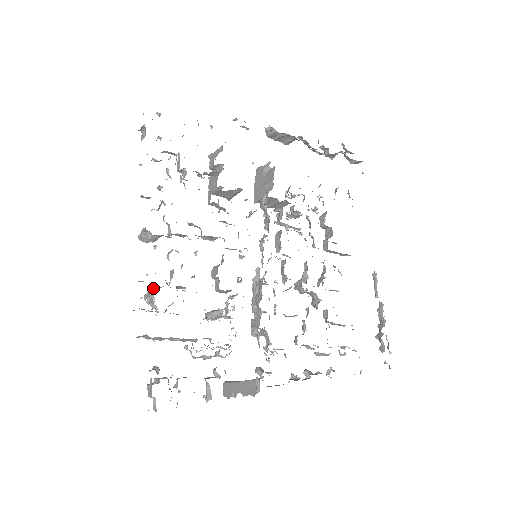
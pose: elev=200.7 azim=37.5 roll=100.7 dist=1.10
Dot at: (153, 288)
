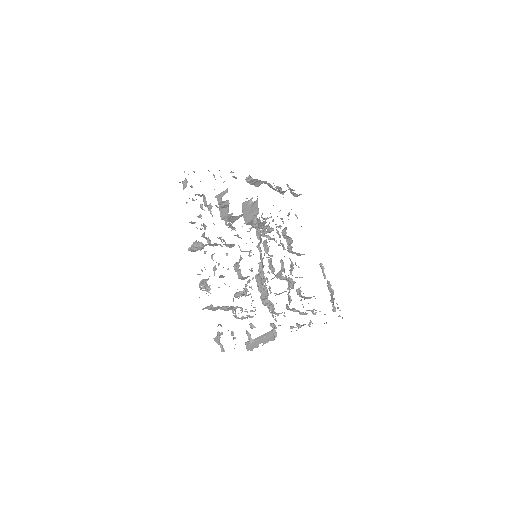
Dot at: (203, 280)
